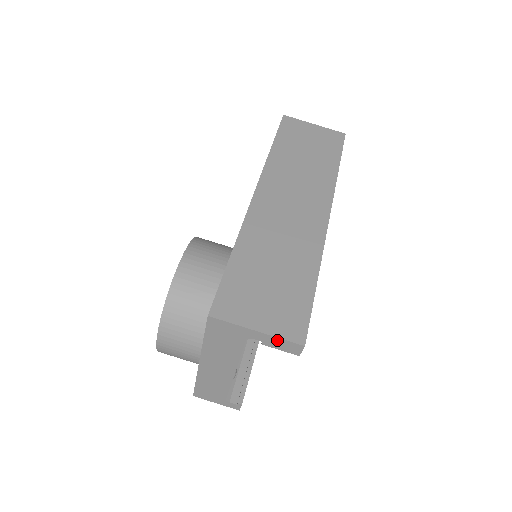
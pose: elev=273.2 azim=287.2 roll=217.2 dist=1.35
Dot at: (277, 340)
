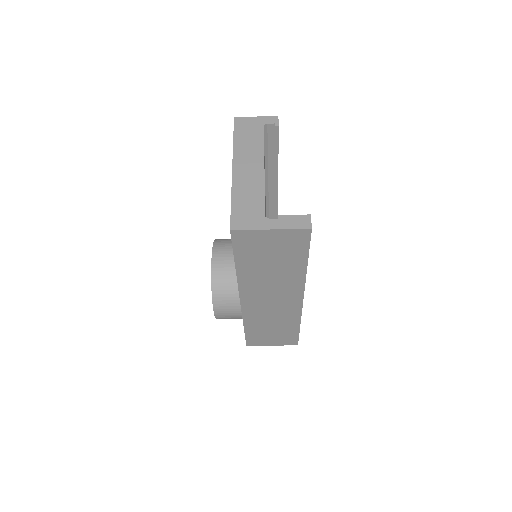
Dot at: occluded
